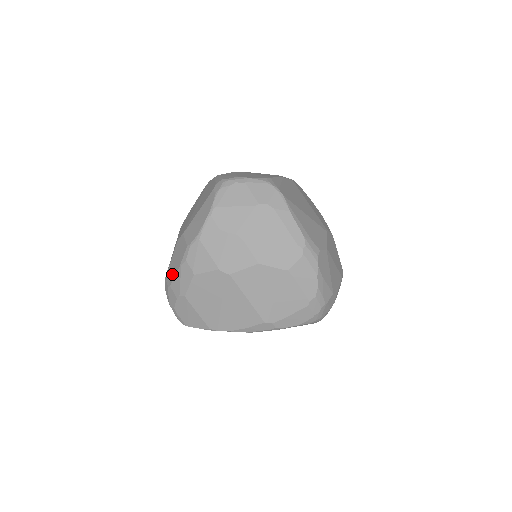
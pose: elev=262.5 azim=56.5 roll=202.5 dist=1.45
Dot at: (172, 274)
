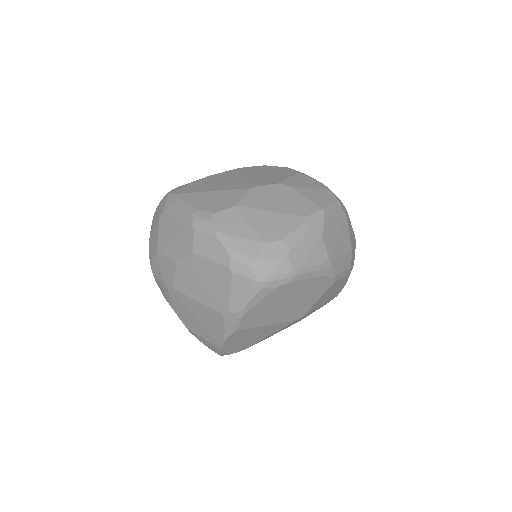
Dot at: occluded
